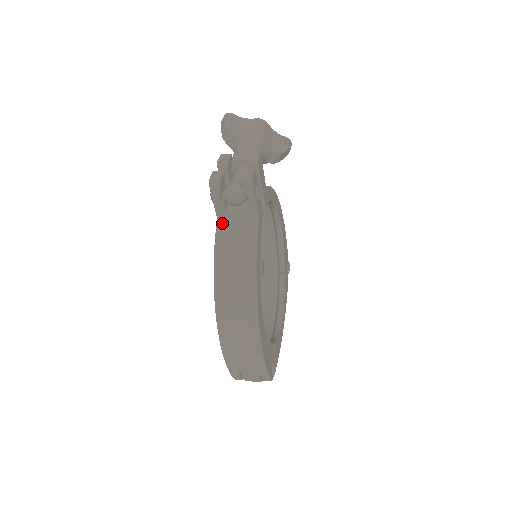
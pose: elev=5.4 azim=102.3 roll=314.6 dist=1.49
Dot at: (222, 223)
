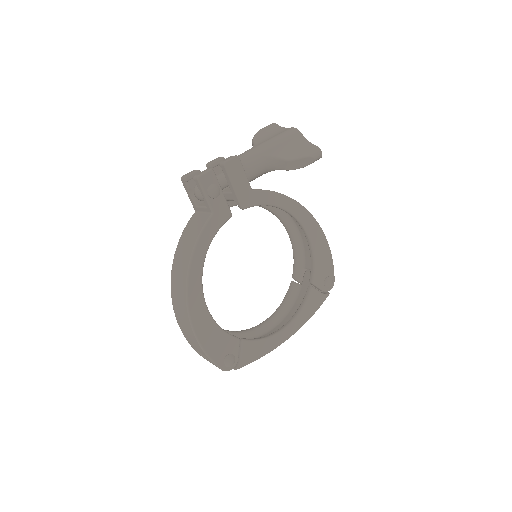
Dot at: (194, 215)
